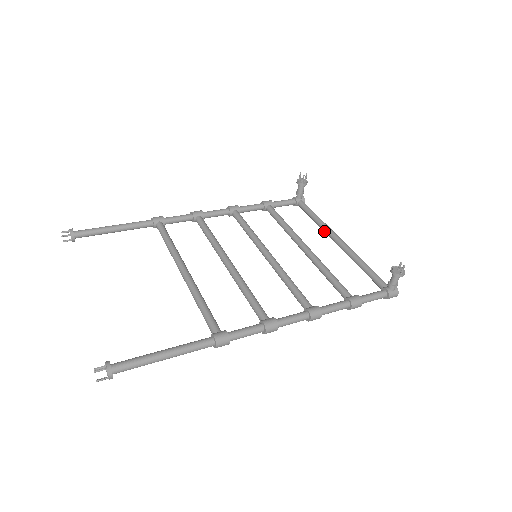
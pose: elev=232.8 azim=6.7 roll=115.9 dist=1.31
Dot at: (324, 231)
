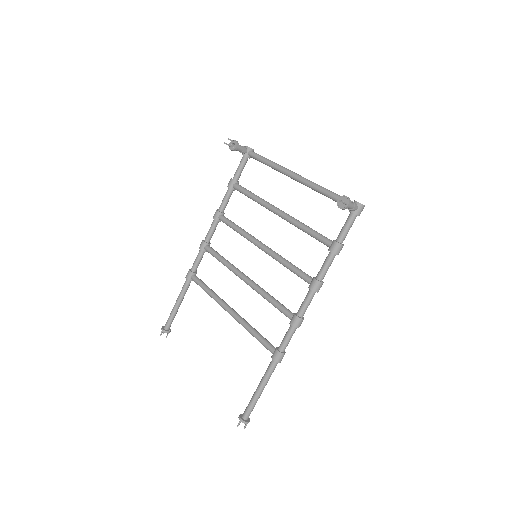
Dot at: occluded
